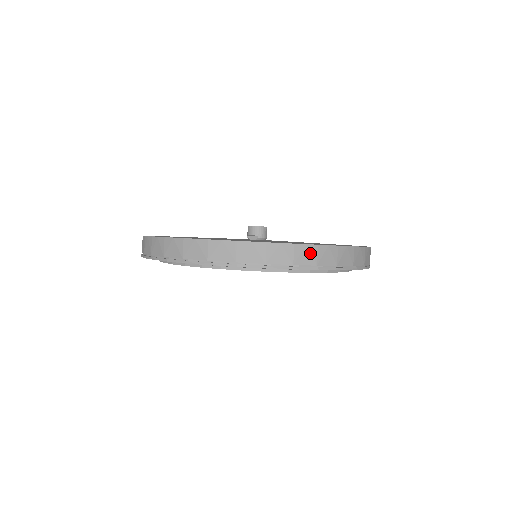
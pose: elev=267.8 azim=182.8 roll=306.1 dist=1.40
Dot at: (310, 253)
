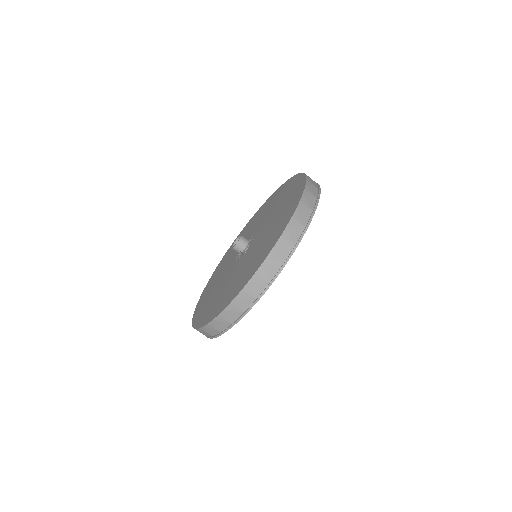
Dot at: (244, 298)
